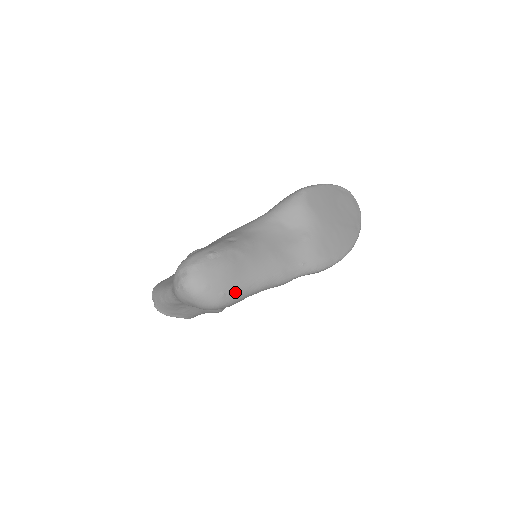
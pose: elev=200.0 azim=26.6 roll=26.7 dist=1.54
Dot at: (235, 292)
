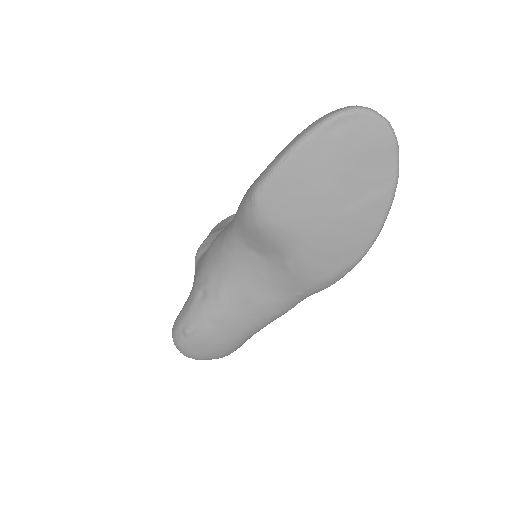
Dot at: (233, 348)
